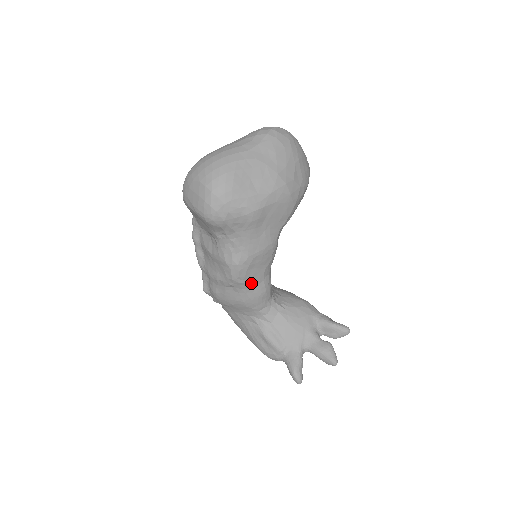
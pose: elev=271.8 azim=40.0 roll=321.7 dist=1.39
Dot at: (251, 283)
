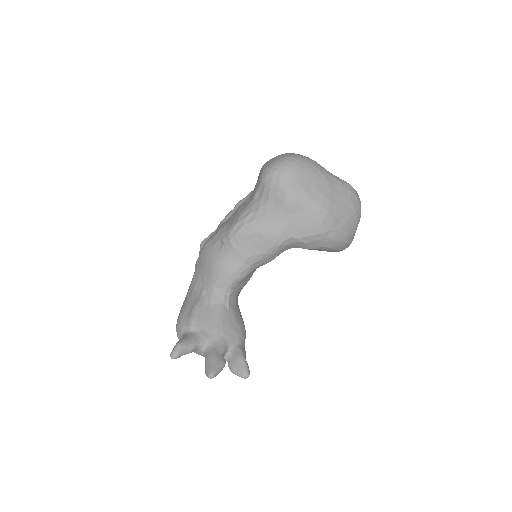
Dot at: (235, 252)
